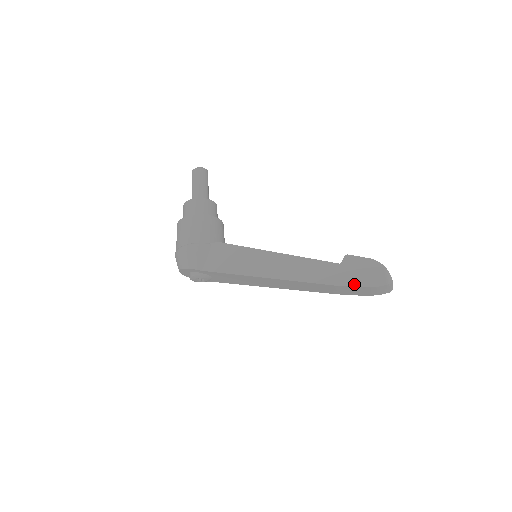
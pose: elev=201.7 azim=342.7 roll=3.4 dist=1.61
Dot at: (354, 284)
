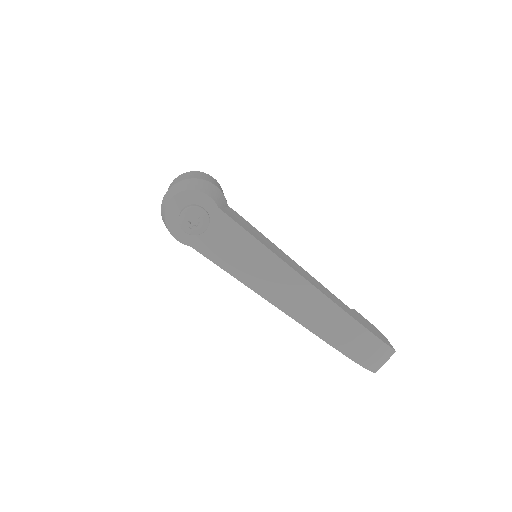
Dot at: (368, 329)
